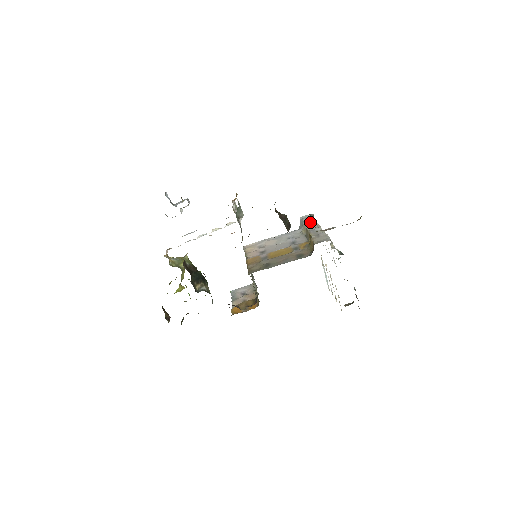
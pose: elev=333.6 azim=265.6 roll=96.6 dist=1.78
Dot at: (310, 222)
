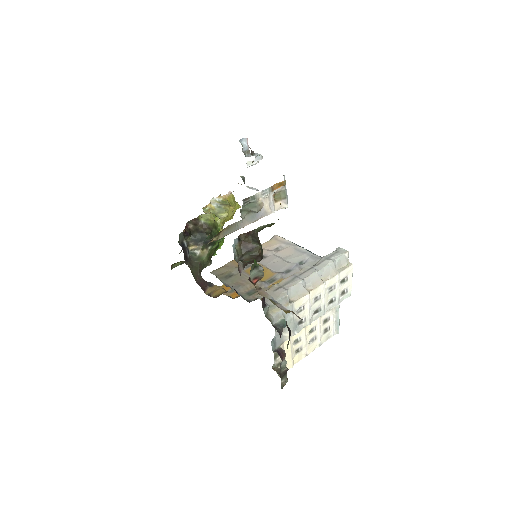
Dot at: (322, 263)
